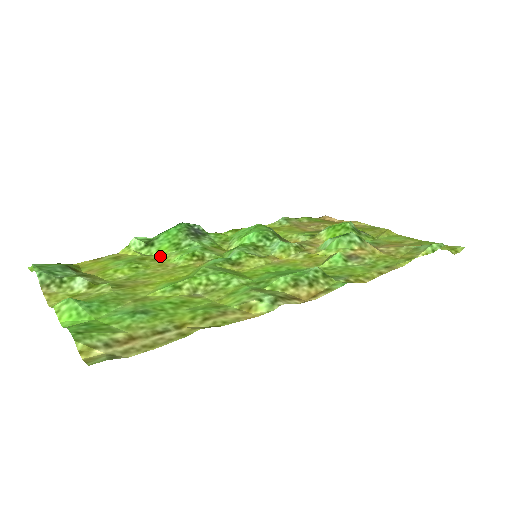
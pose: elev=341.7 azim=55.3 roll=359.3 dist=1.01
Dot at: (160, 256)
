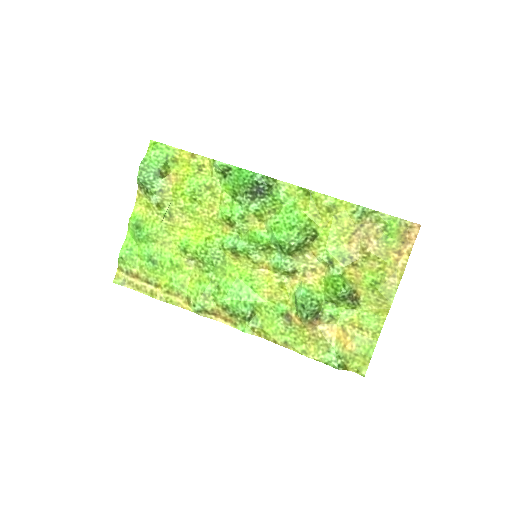
Dot at: (221, 192)
